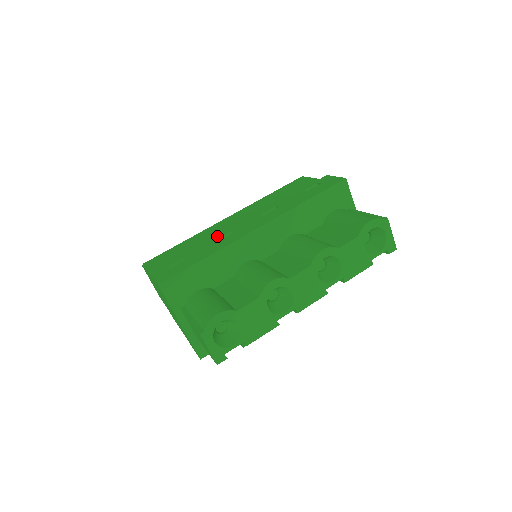
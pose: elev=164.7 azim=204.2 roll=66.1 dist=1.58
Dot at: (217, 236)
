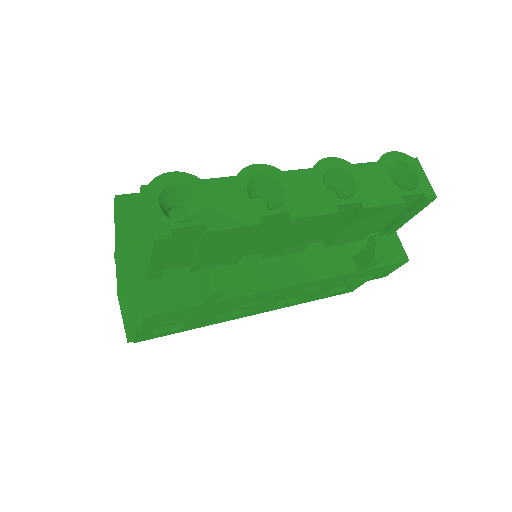
Dot at: occluded
